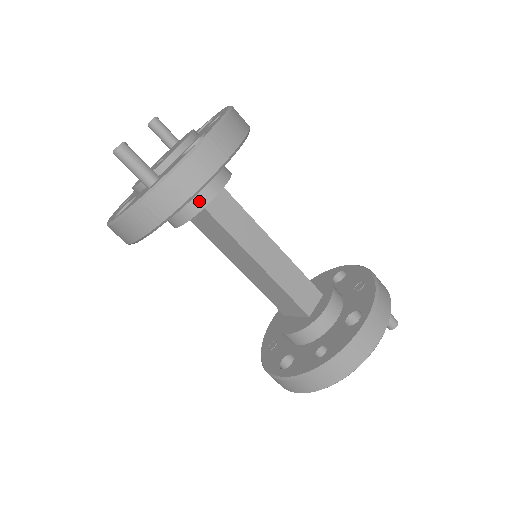
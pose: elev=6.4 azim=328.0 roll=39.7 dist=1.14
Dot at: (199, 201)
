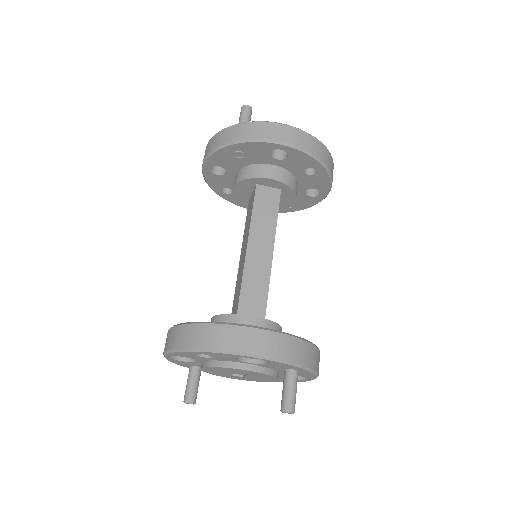
Dot at: (256, 172)
